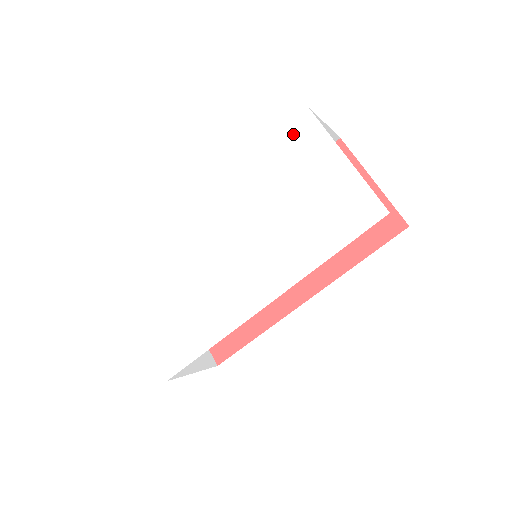
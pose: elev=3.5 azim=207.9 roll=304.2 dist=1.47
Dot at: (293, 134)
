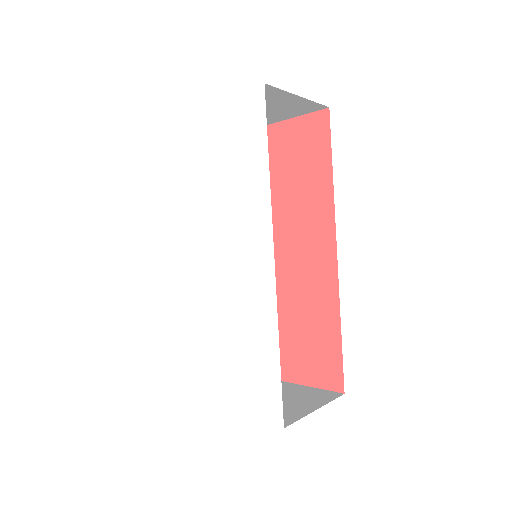
Dot at: (176, 143)
